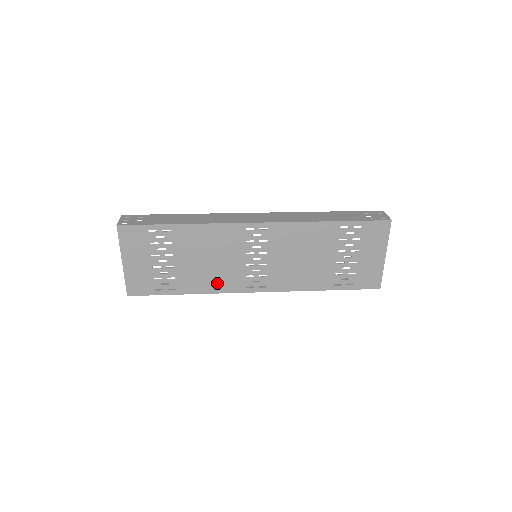
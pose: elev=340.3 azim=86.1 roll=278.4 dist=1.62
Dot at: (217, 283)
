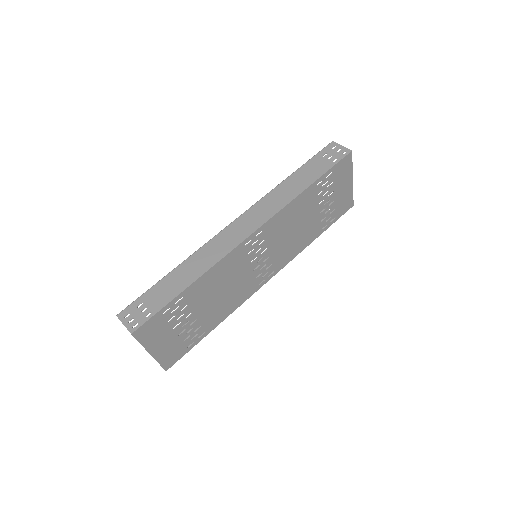
Dot at: (235, 301)
